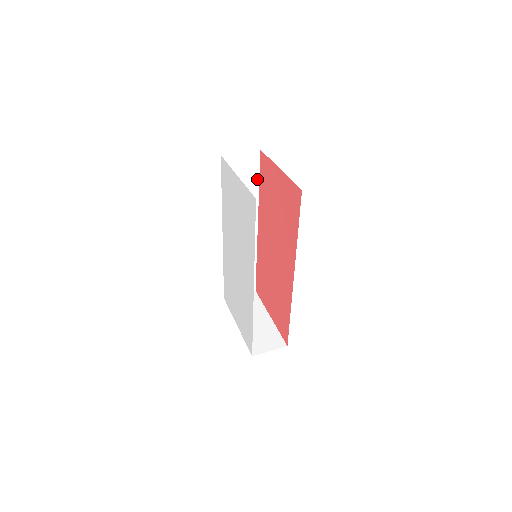
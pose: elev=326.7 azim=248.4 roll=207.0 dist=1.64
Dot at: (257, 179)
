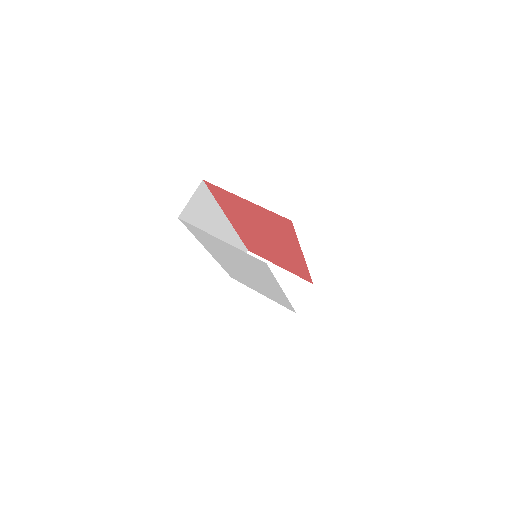
Dot at: (211, 198)
